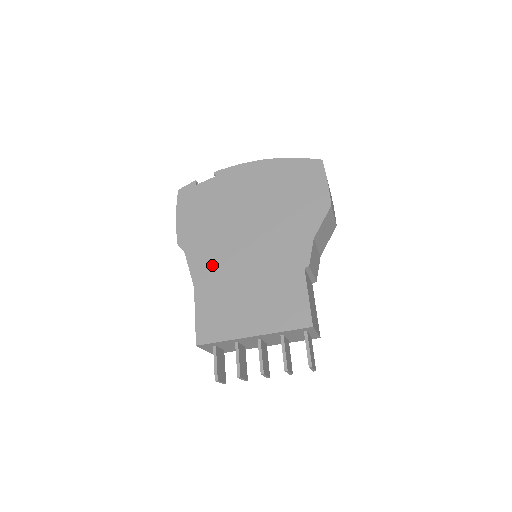
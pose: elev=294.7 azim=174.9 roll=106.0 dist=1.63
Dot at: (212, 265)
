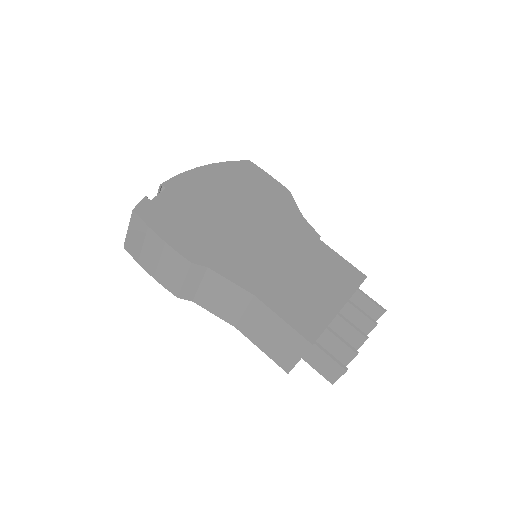
Dot at: (249, 267)
